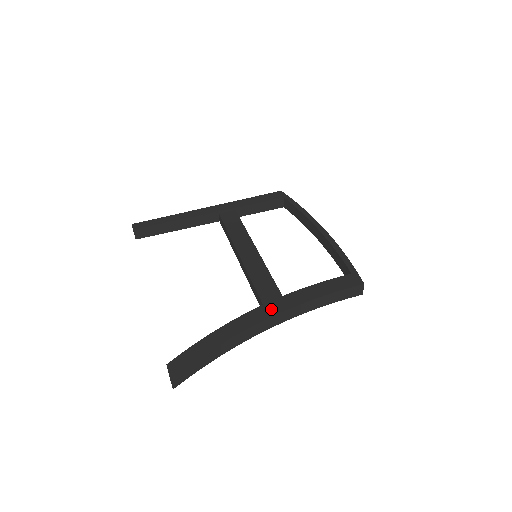
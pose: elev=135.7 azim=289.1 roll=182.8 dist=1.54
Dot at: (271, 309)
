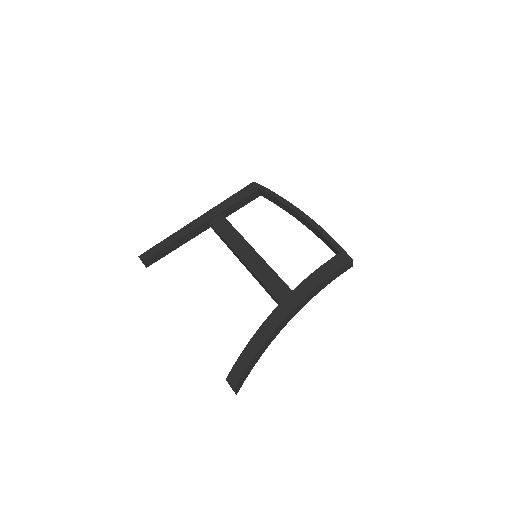
Dot at: (287, 306)
